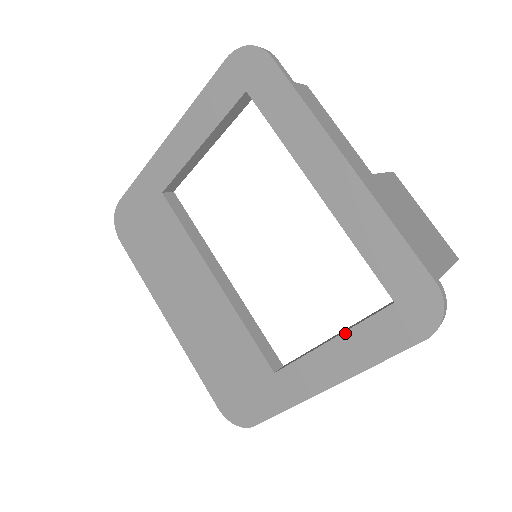
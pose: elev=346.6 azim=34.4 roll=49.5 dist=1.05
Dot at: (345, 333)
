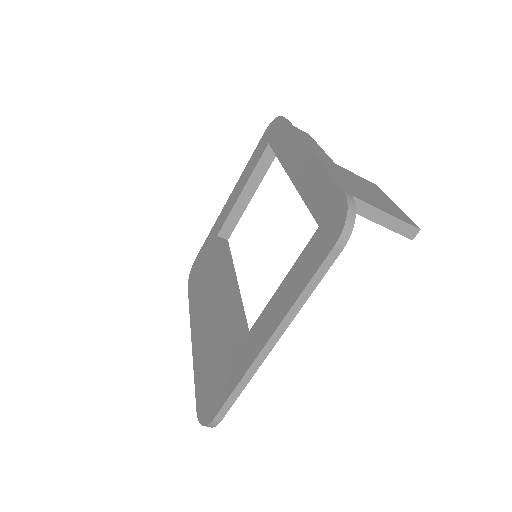
Dot at: (287, 275)
